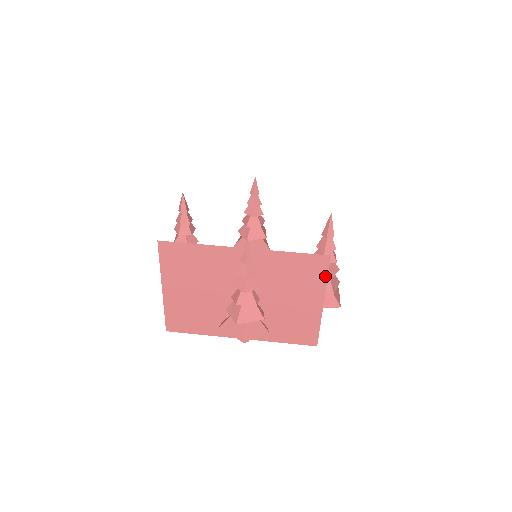
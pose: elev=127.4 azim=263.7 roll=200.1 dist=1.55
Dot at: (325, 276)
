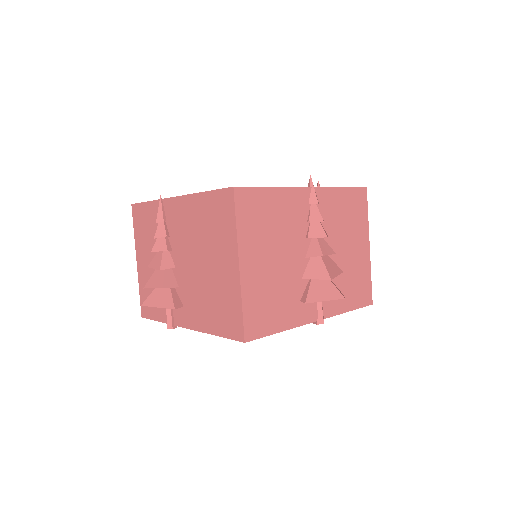
Dot at: (366, 211)
